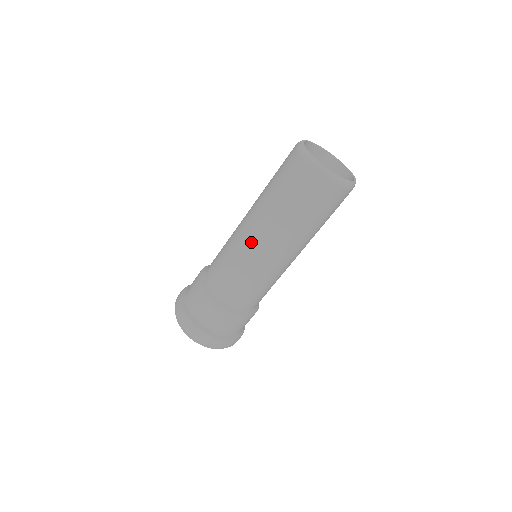
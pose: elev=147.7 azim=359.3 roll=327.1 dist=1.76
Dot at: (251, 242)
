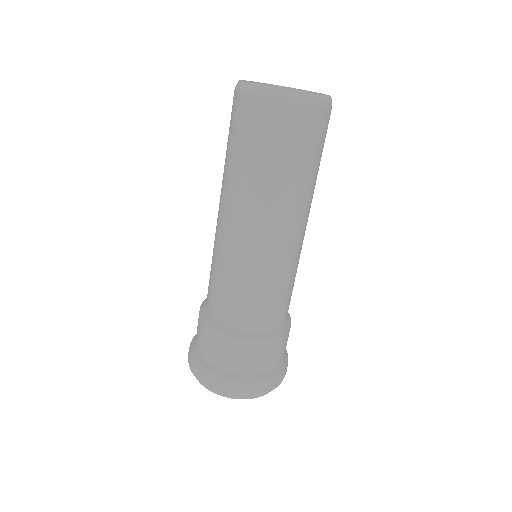
Dot at: occluded
